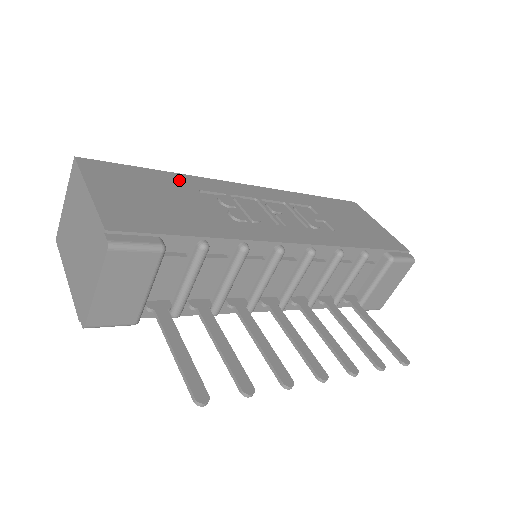
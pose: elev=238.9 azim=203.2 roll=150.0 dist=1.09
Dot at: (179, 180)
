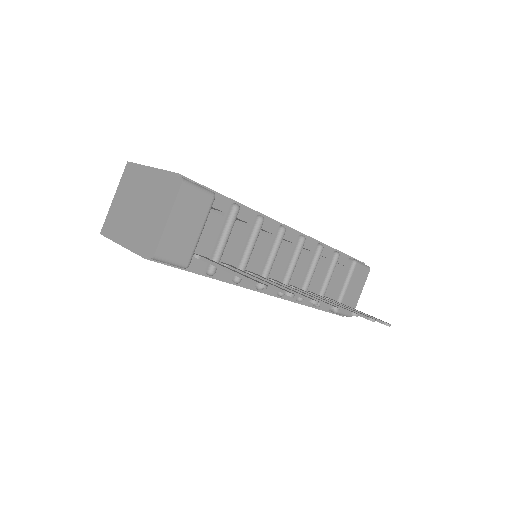
Dot at: occluded
